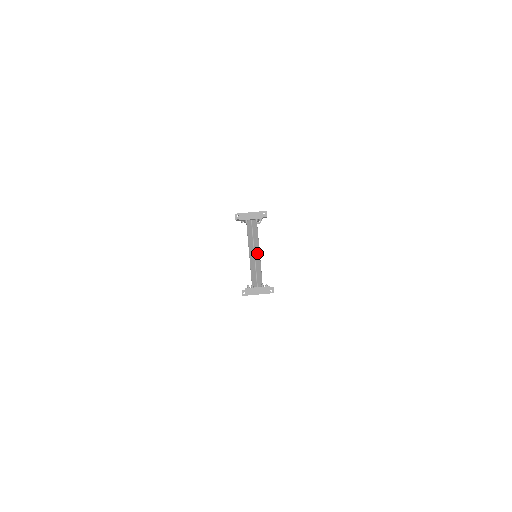
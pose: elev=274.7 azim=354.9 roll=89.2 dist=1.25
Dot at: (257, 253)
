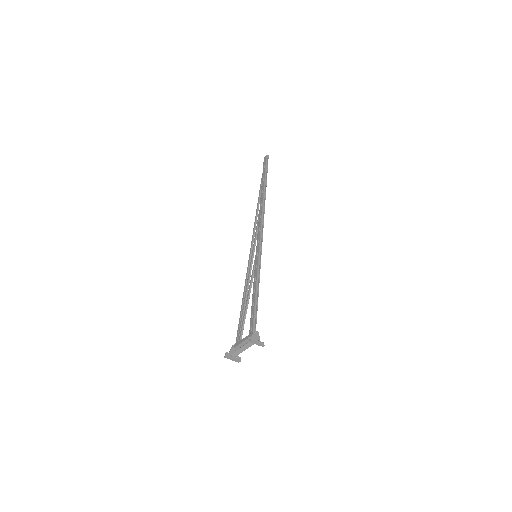
Dot at: occluded
